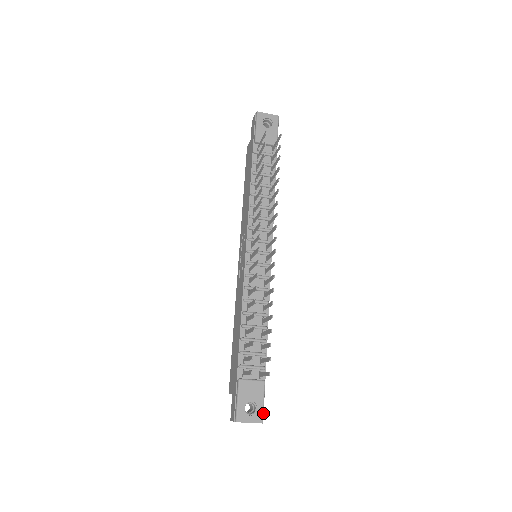
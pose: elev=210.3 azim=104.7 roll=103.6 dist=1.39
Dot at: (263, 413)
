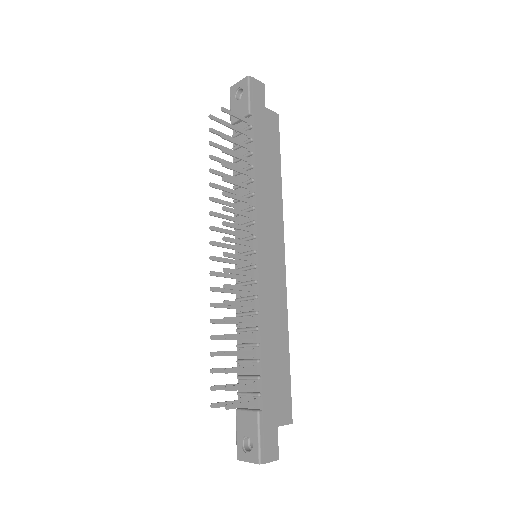
Dot at: (259, 451)
